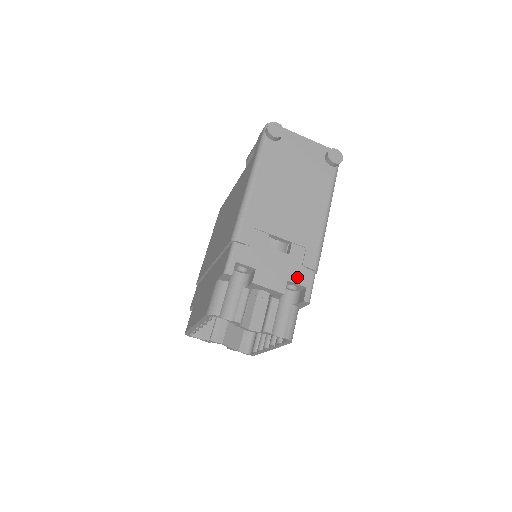
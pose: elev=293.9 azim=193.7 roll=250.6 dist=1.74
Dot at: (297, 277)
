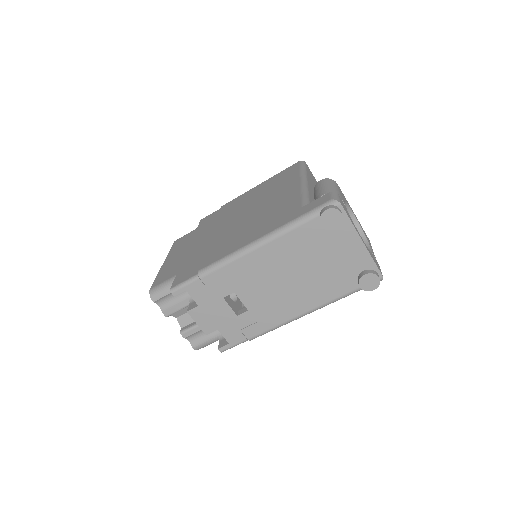
Dot at: (228, 333)
